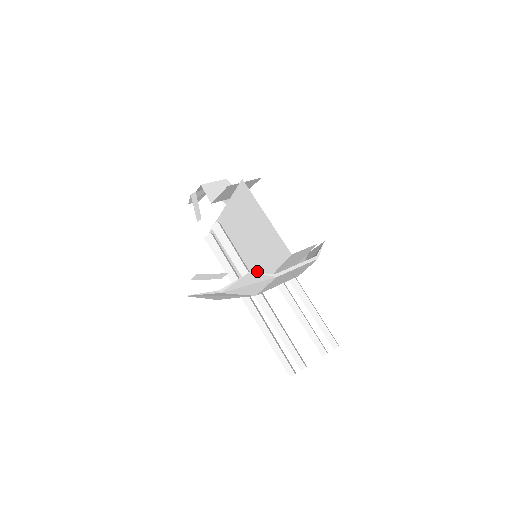
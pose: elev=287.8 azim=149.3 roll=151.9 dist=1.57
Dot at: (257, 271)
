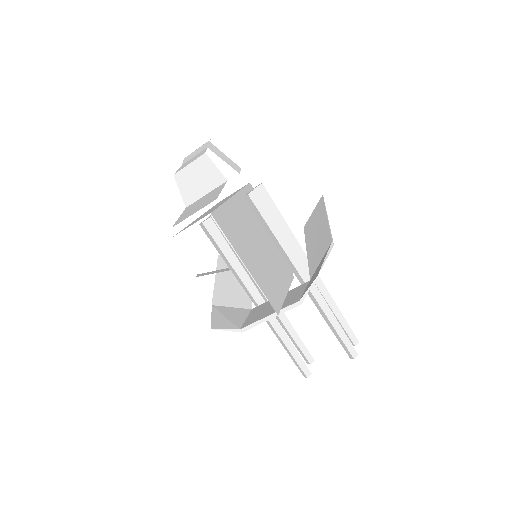
Dot at: occluded
